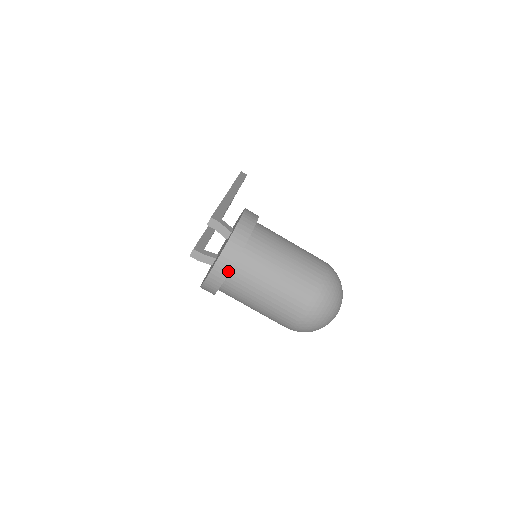
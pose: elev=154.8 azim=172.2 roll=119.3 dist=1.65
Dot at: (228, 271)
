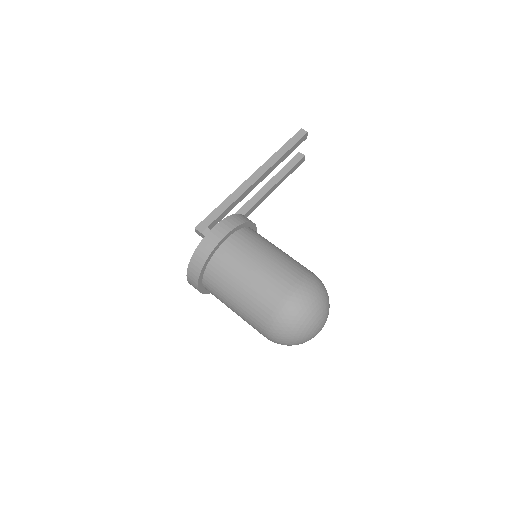
Dot at: (197, 286)
